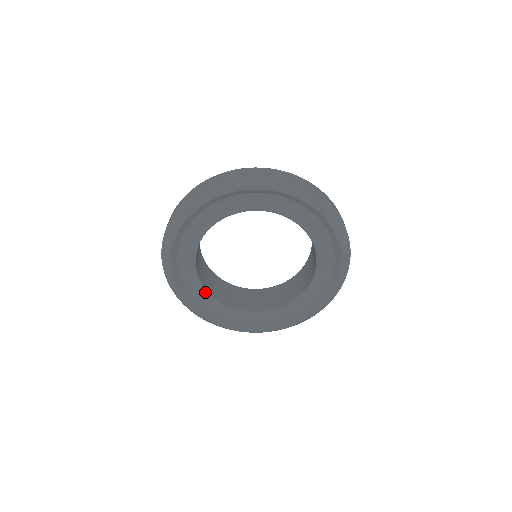
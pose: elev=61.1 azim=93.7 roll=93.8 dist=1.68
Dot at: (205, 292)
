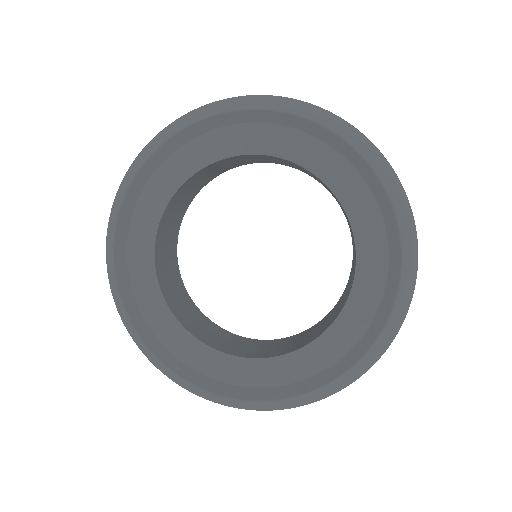
Dot at: (213, 353)
